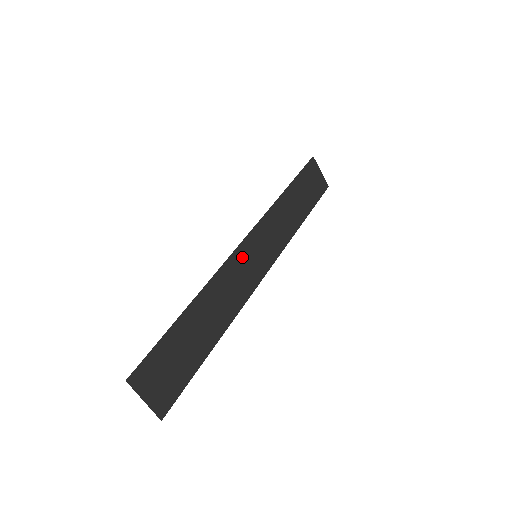
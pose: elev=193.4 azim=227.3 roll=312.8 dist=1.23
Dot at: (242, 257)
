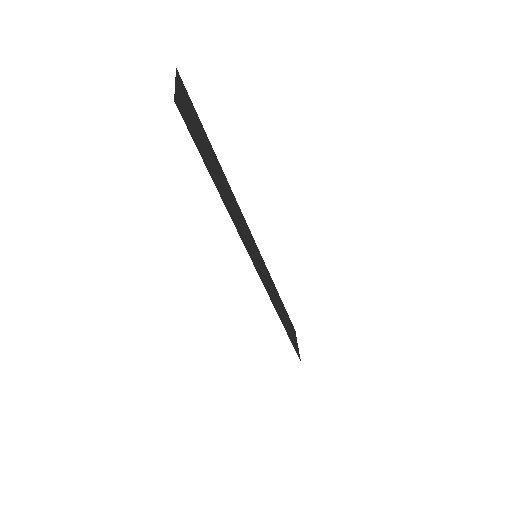
Dot at: (249, 236)
